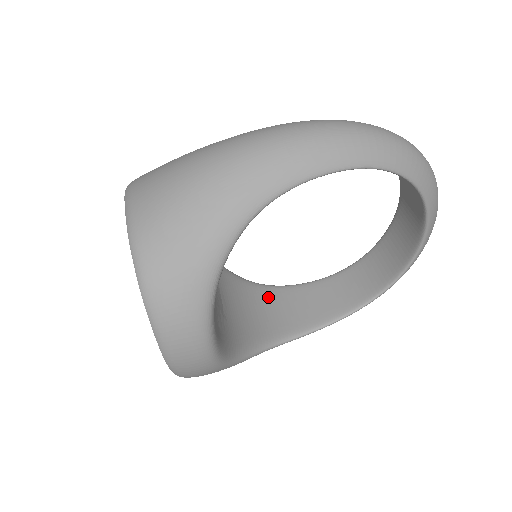
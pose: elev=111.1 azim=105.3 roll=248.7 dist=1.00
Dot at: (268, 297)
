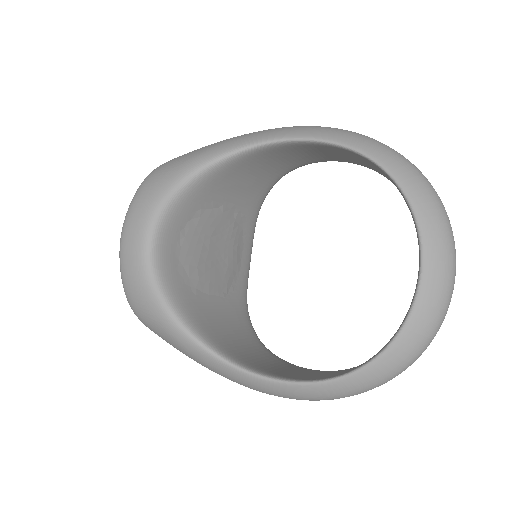
Dot at: (261, 351)
